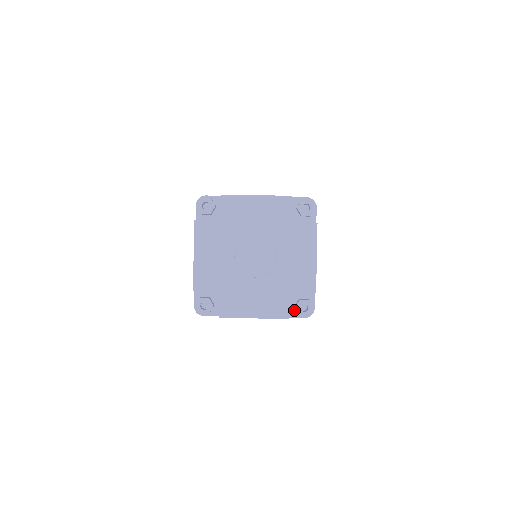
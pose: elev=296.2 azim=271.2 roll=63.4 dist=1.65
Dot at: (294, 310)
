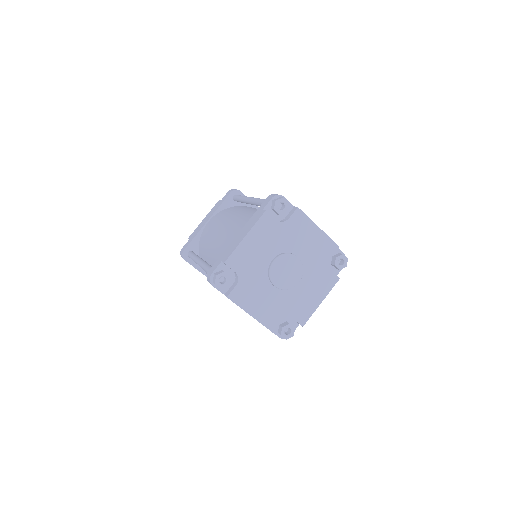
Dot at: (277, 327)
